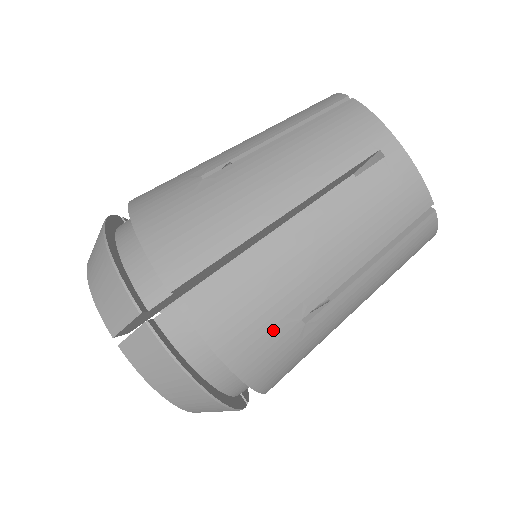
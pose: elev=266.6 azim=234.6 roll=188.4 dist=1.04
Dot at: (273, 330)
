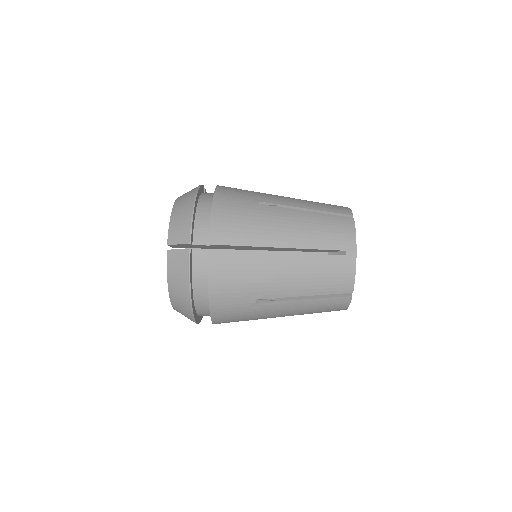
Dot at: (240, 294)
